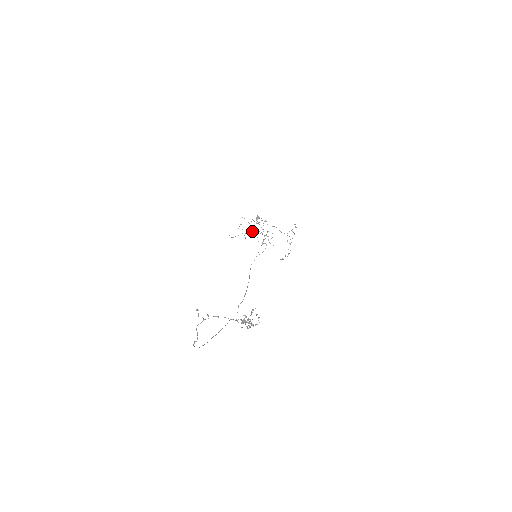
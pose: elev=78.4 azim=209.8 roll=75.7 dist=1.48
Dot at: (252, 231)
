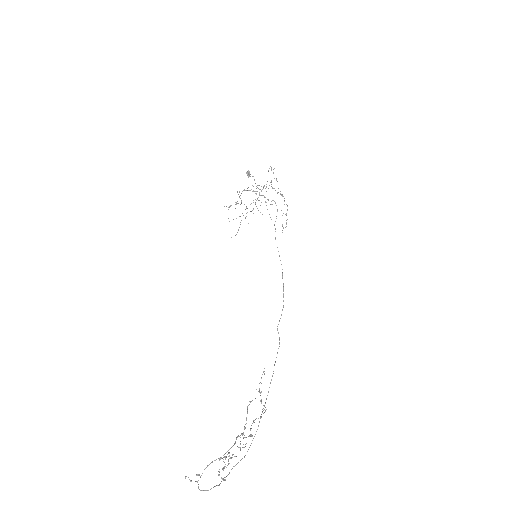
Dot at: (247, 208)
